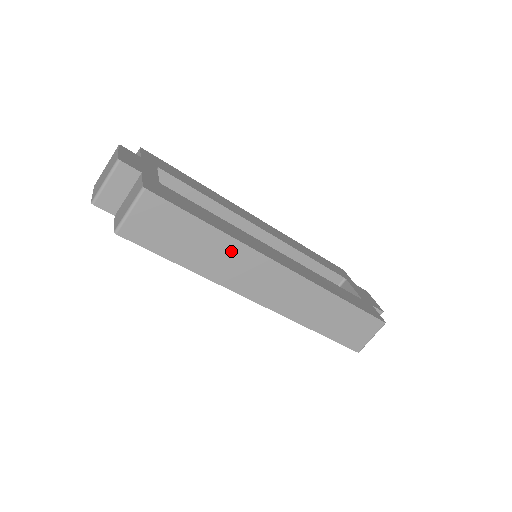
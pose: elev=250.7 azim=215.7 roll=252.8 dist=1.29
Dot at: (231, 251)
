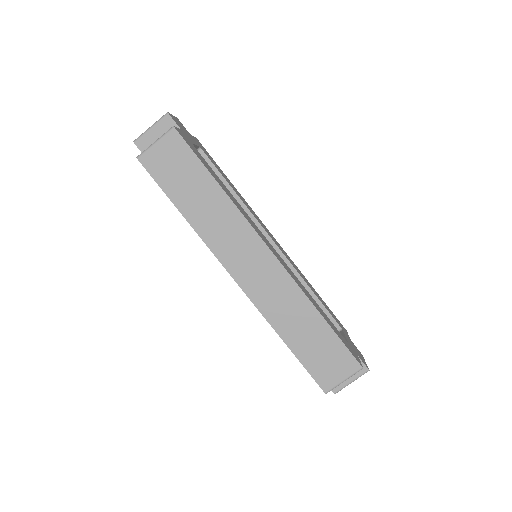
Dot at: (227, 214)
